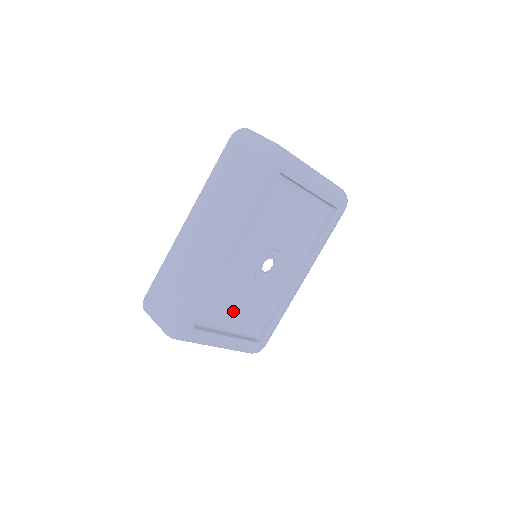
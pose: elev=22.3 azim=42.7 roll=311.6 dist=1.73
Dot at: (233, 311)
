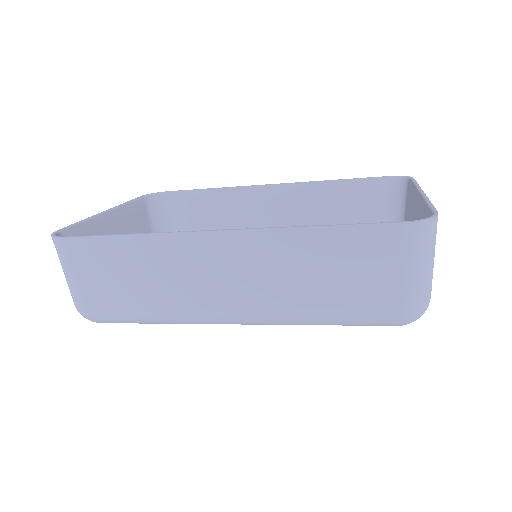
Dot at: occluded
